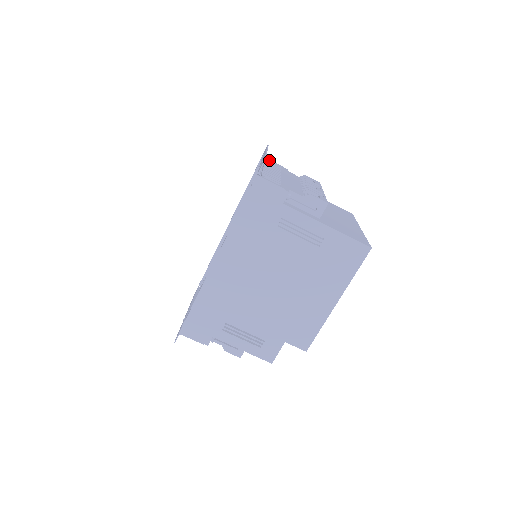
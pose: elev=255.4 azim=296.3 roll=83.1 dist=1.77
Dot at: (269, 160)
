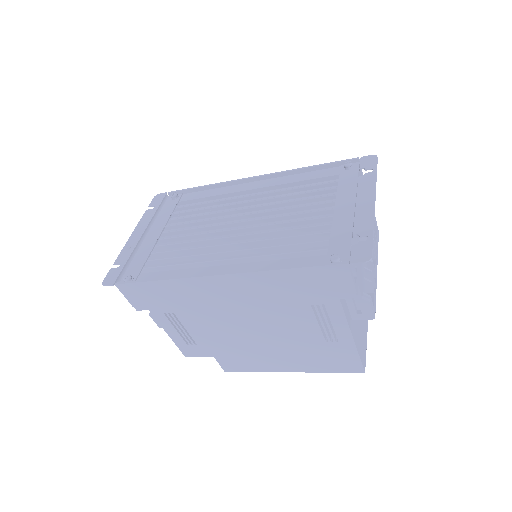
Dot at: (361, 169)
